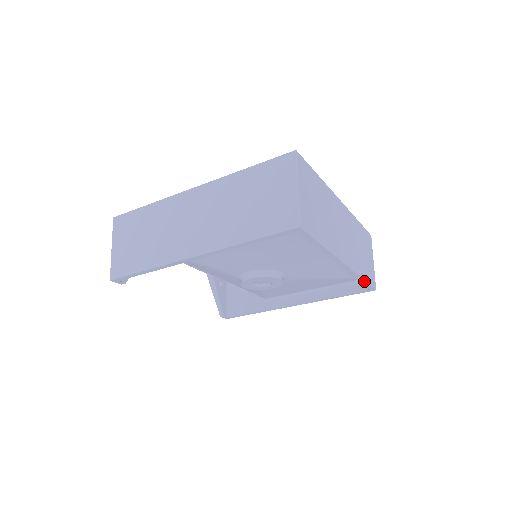
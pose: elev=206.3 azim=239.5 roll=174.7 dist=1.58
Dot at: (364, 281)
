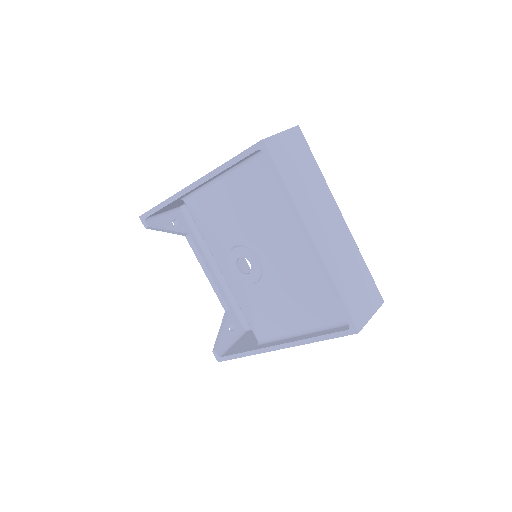
Dot at: (339, 296)
